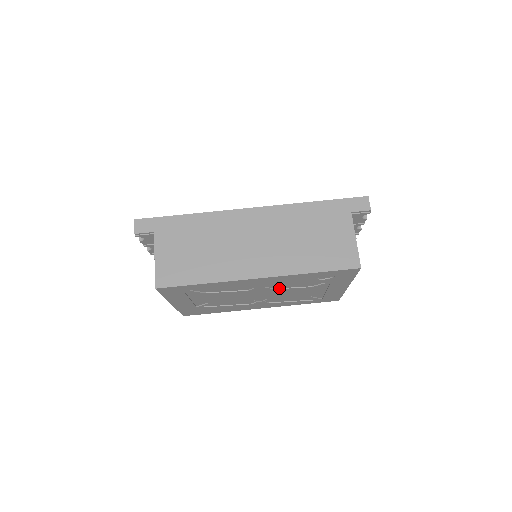
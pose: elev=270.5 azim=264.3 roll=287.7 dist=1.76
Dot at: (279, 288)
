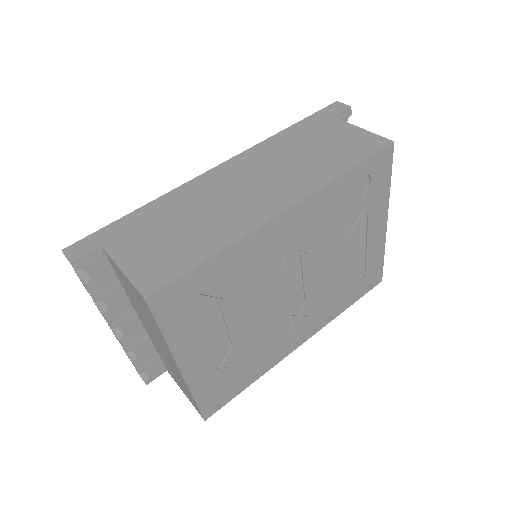
Dot at: (314, 251)
